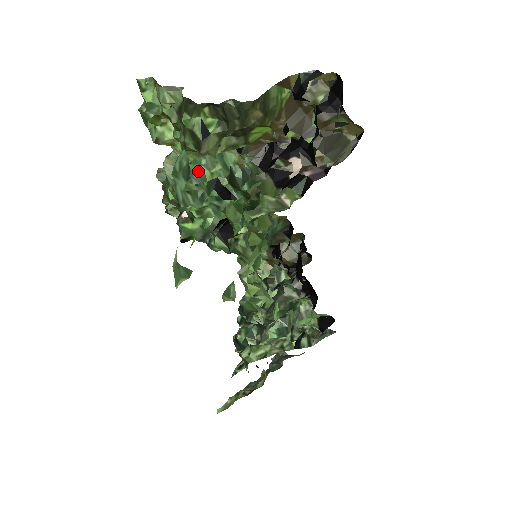
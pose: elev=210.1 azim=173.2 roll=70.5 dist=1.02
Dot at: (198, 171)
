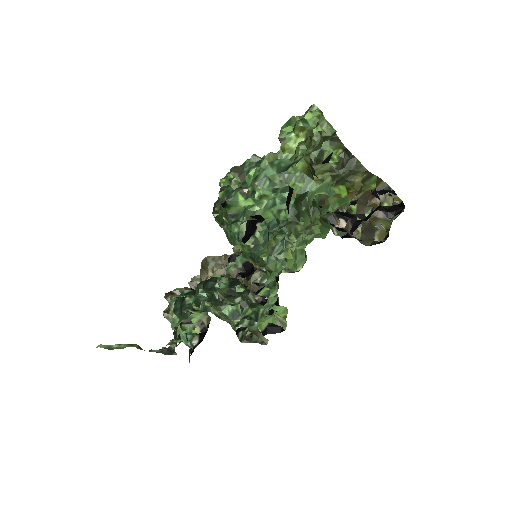
Dot at: (290, 175)
